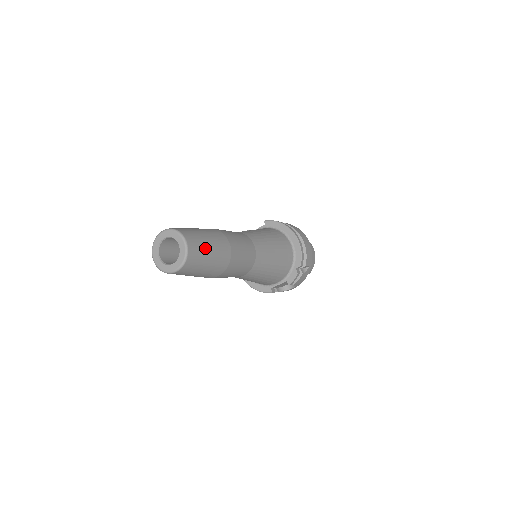
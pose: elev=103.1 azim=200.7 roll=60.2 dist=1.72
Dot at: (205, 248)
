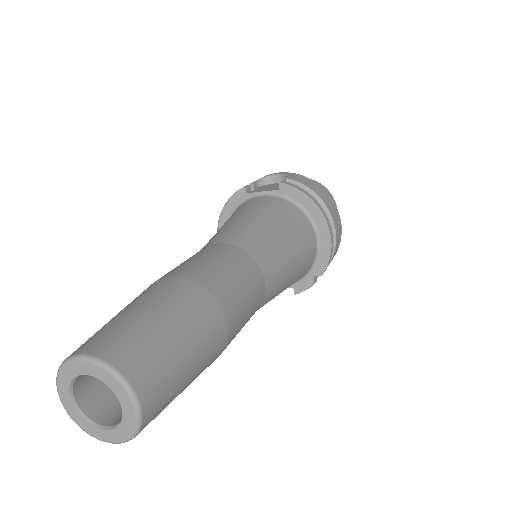
Dot at: (179, 381)
